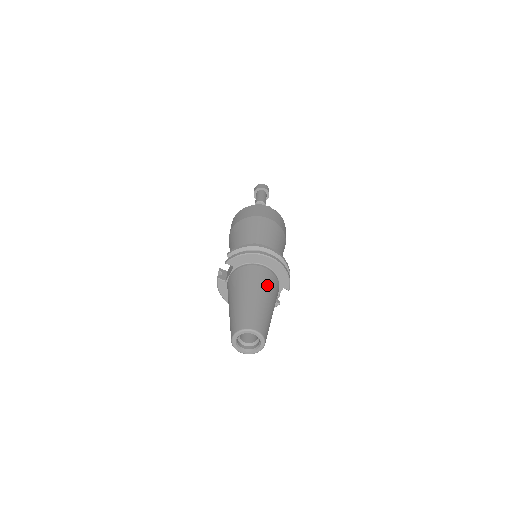
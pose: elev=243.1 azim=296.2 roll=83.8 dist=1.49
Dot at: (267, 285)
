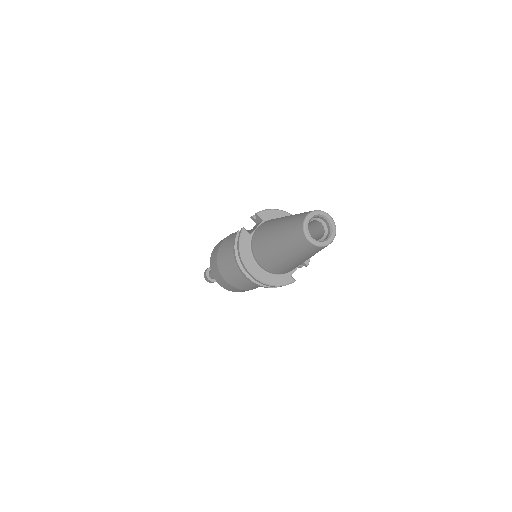
Dot at: occluded
